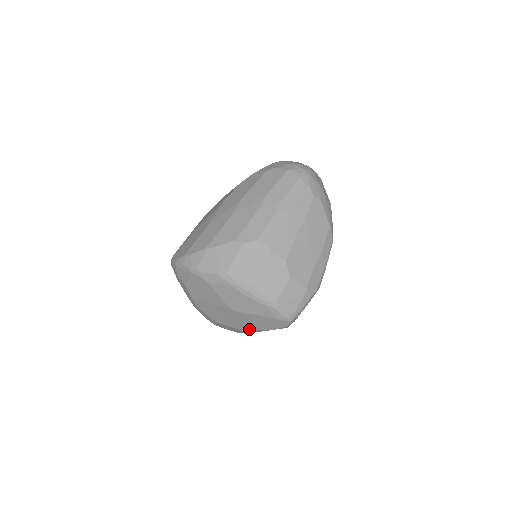
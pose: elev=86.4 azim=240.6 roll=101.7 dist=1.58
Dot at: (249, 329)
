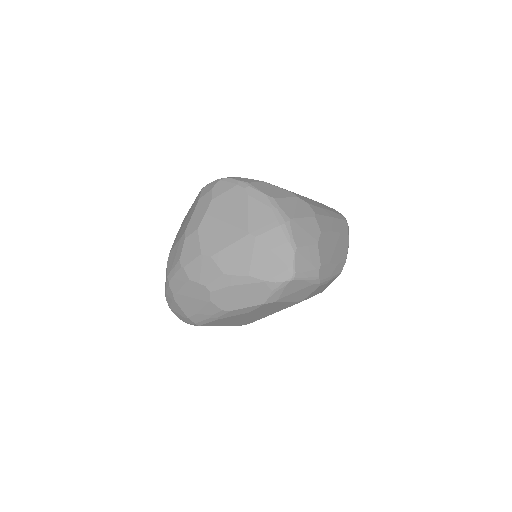
Dot at: (236, 272)
